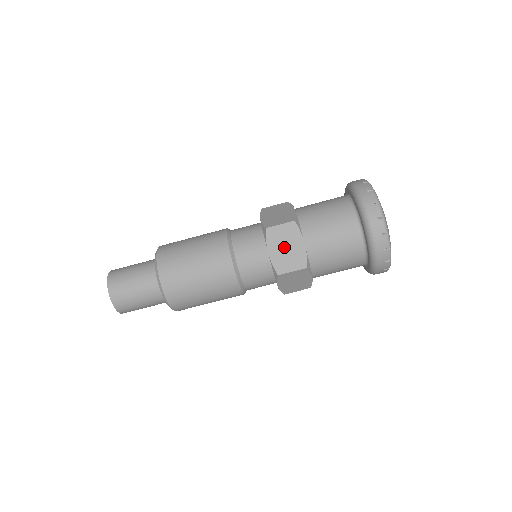
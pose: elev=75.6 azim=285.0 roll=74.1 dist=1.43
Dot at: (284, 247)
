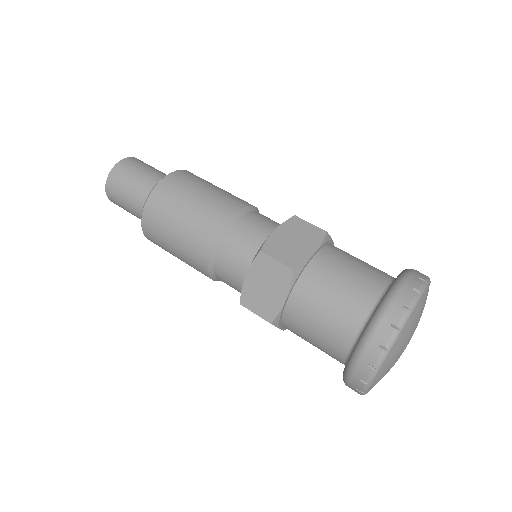
Dot at: (293, 239)
